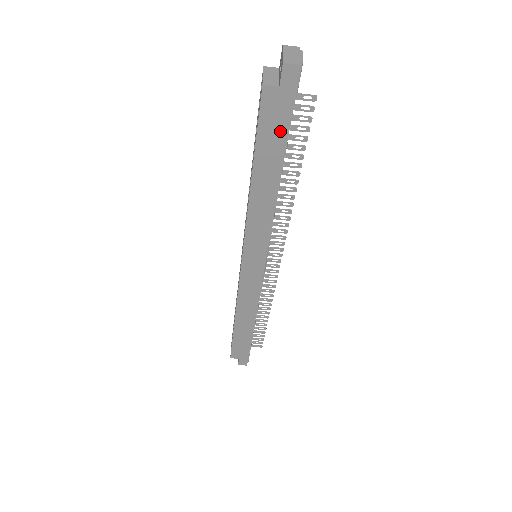
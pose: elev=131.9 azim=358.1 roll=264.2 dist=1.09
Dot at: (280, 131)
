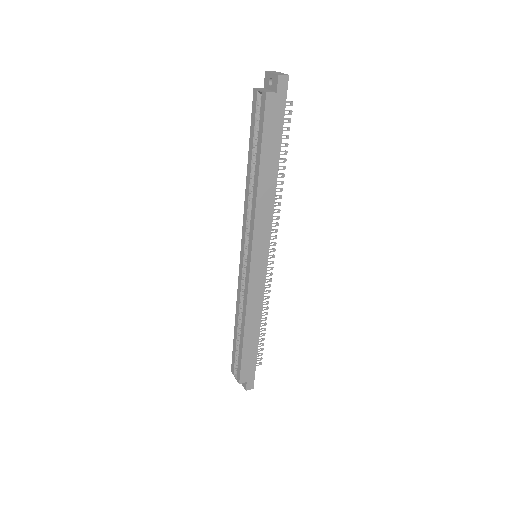
Dot at: (277, 128)
